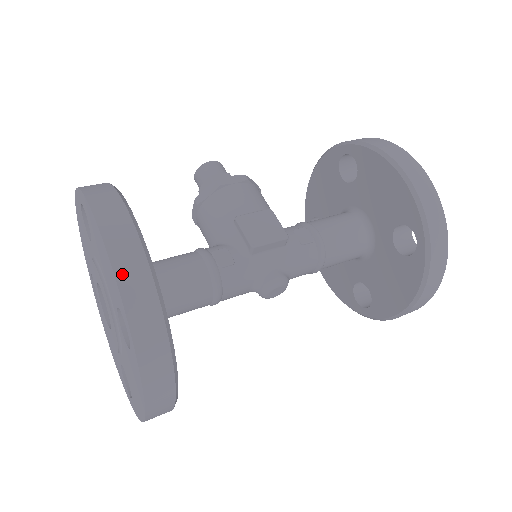
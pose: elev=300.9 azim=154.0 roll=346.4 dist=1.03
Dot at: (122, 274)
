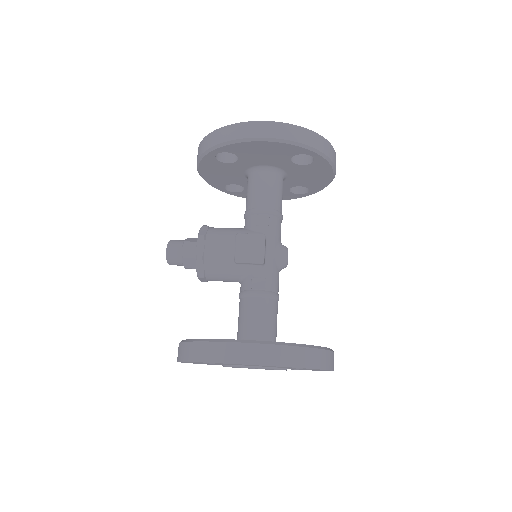
Dot at: (282, 362)
